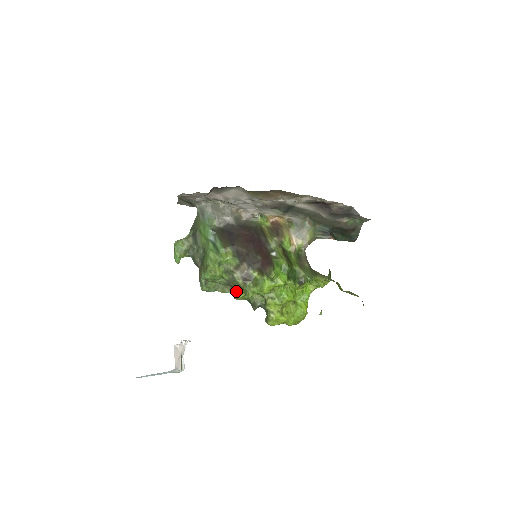
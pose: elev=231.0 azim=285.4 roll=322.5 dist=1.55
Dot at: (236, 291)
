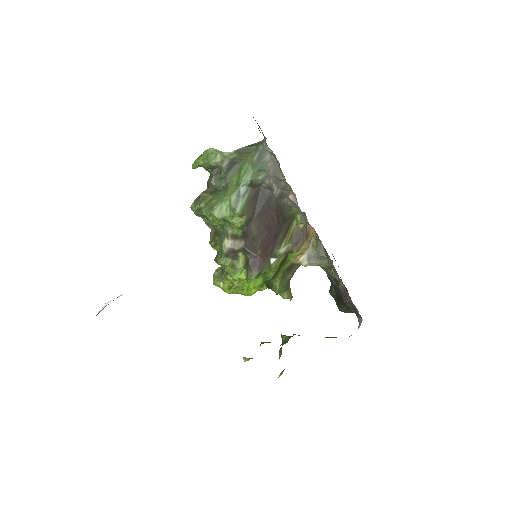
Dot at: (215, 241)
